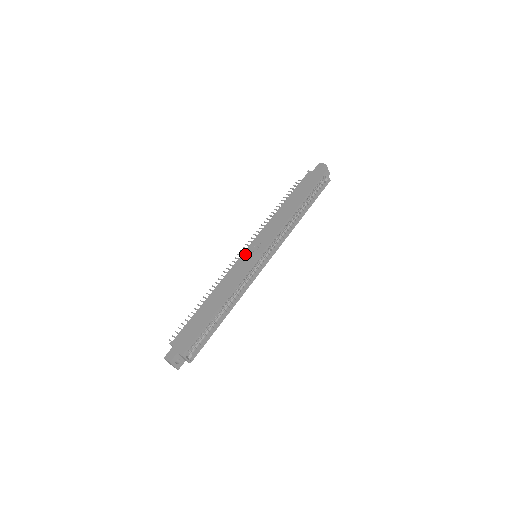
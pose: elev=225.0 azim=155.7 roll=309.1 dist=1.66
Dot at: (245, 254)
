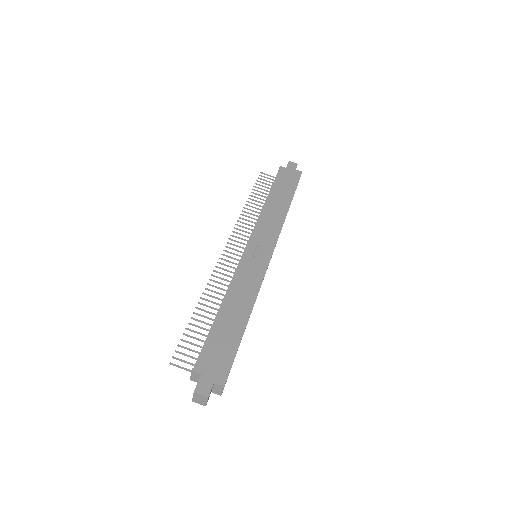
Dot at: (250, 252)
